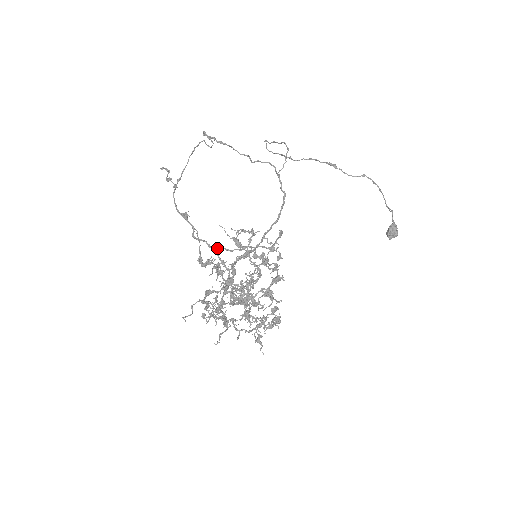
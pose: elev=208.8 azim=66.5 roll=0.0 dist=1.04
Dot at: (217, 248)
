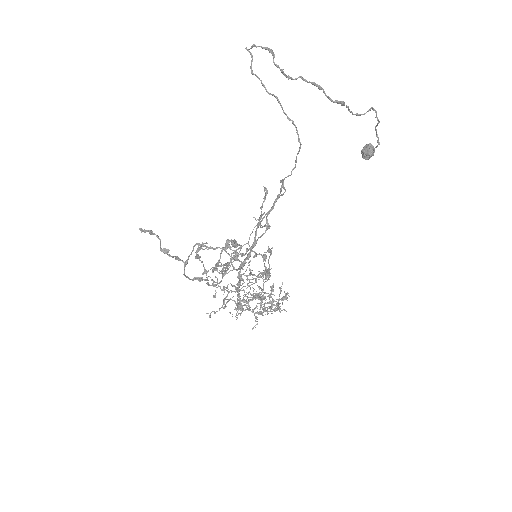
Dot at: (226, 273)
